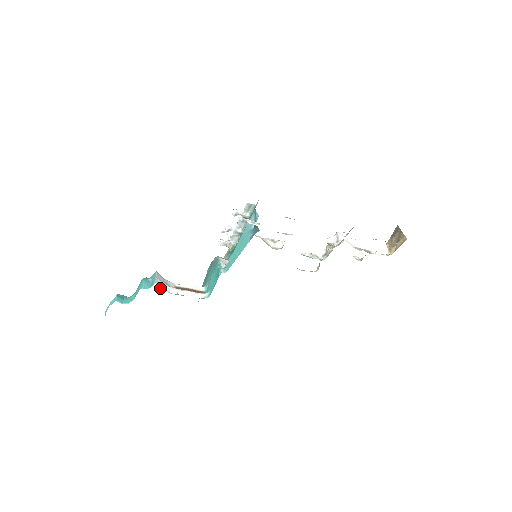
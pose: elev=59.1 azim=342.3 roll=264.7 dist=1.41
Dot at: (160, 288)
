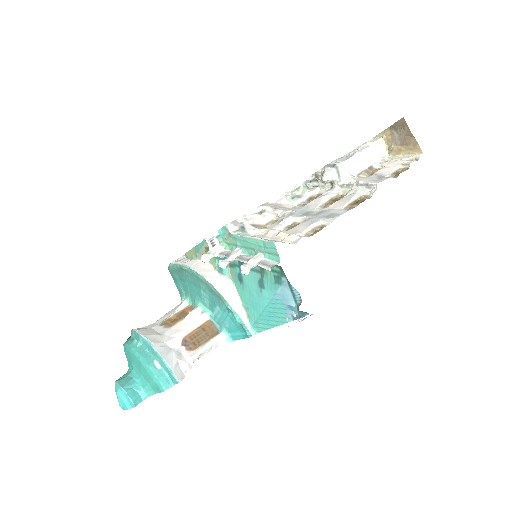
Dot at: (183, 376)
